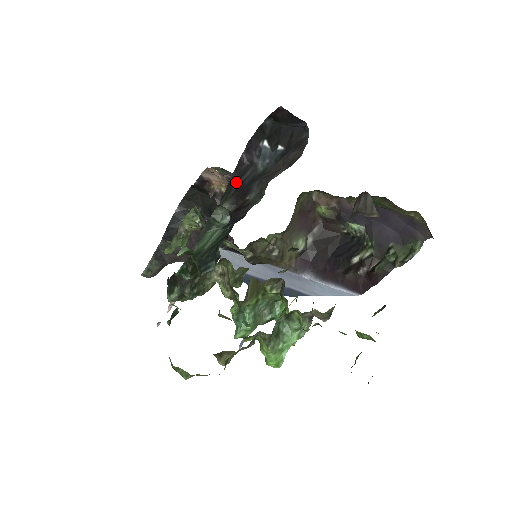
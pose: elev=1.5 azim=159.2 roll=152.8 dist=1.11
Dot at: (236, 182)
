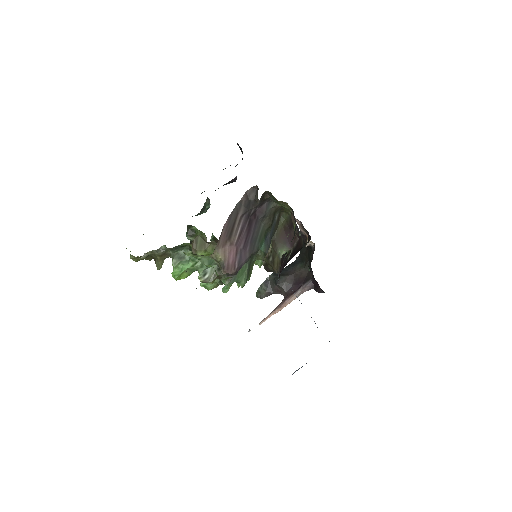
Dot at: occluded
